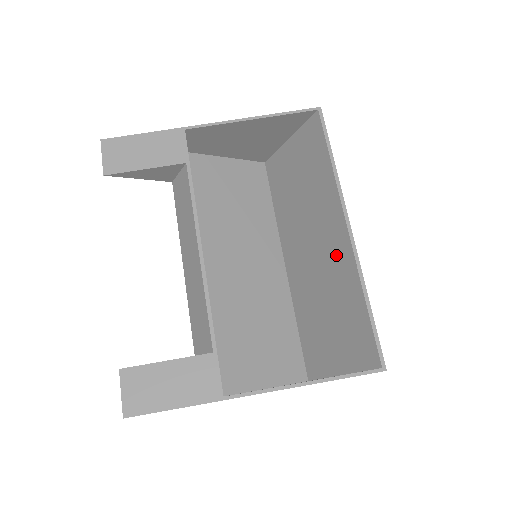
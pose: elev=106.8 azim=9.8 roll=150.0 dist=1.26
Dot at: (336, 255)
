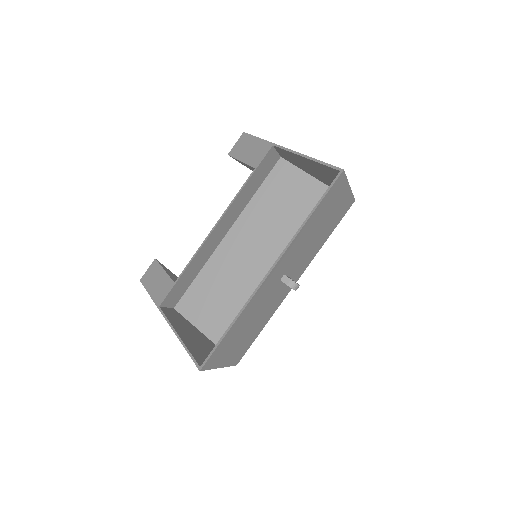
Dot at: occluded
